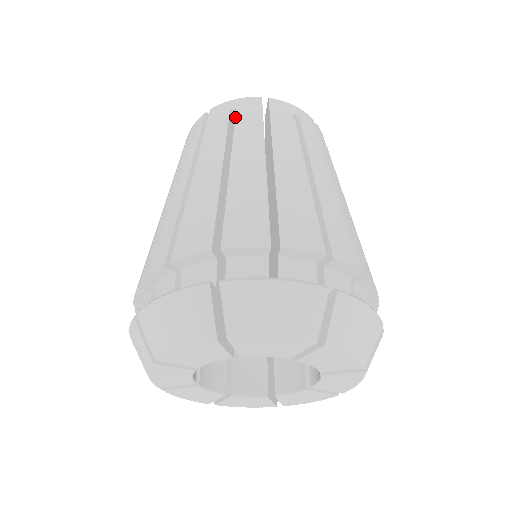
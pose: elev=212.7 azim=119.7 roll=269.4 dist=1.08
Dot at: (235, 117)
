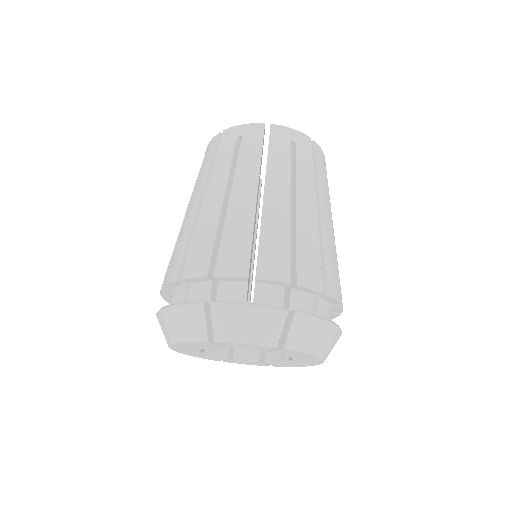
Dot at: (240, 146)
